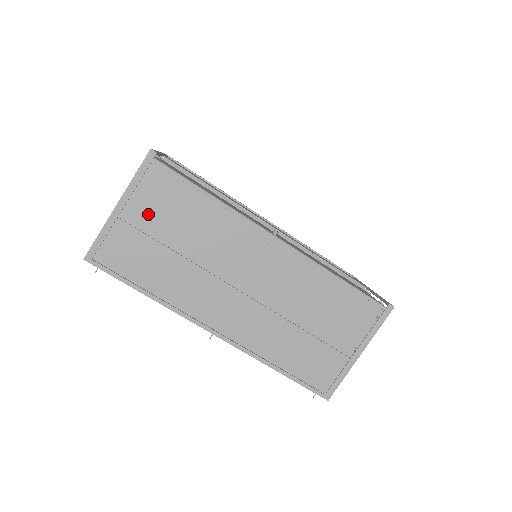
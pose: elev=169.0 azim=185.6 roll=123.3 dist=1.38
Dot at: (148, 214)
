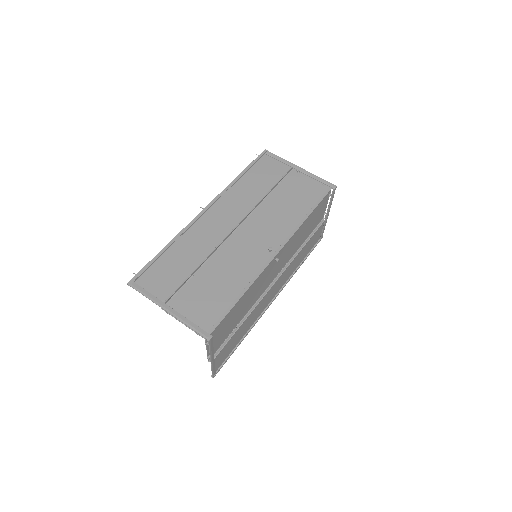
Dot at: (222, 339)
